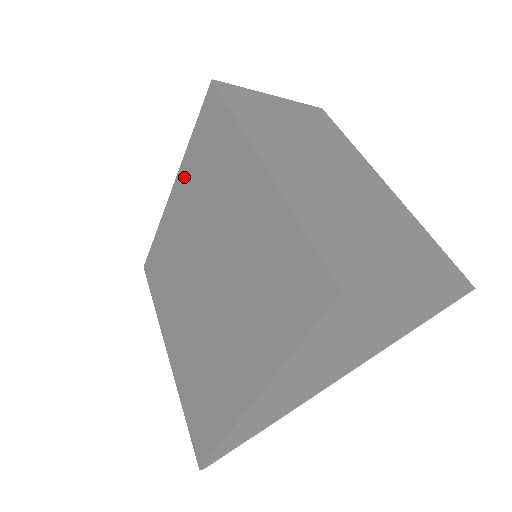
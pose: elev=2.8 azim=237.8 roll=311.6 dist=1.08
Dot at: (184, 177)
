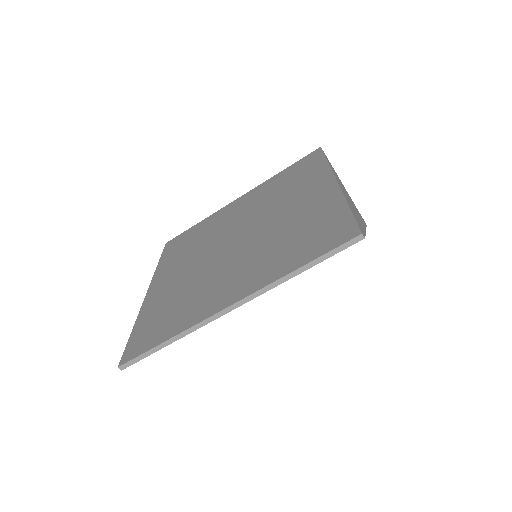
Dot at: (163, 272)
